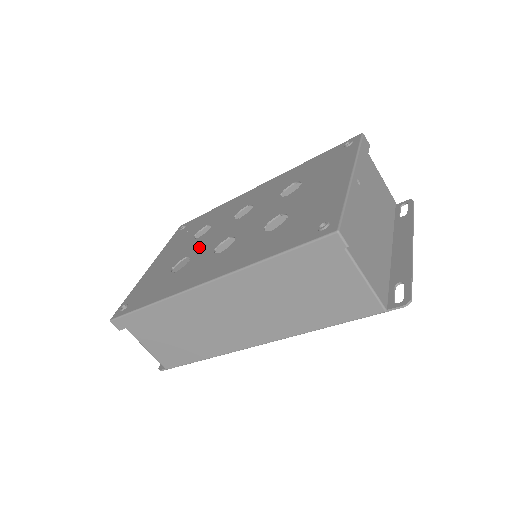
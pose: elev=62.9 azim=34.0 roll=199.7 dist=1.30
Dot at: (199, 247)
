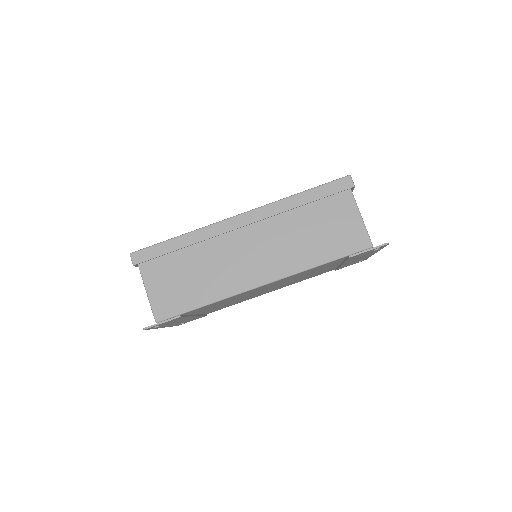
Dot at: occluded
